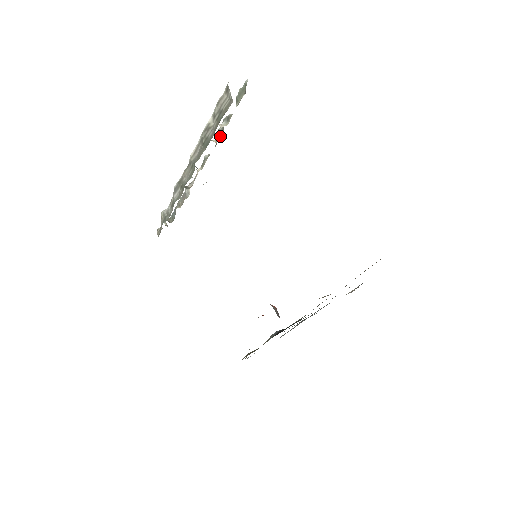
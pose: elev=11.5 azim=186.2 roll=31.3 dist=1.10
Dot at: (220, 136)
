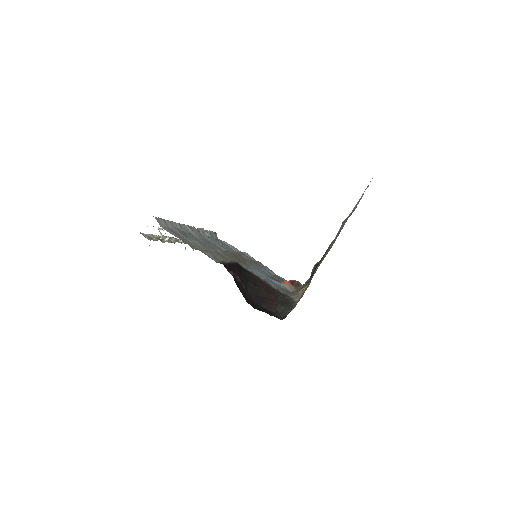
Dot at: occluded
